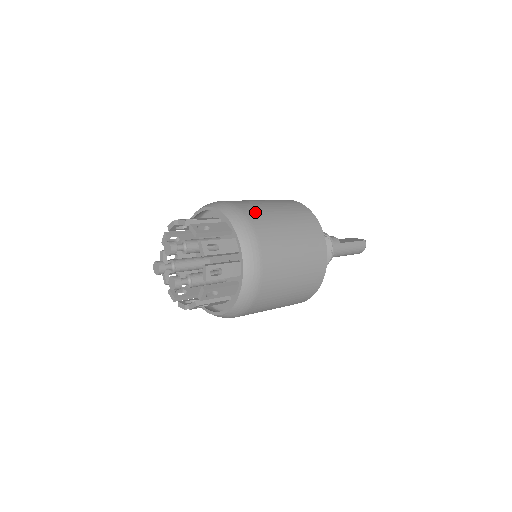
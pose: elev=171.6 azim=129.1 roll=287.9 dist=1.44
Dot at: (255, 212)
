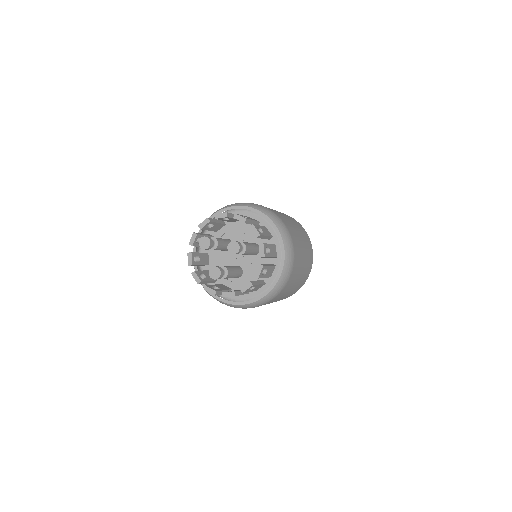
Dot at: (297, 251)
